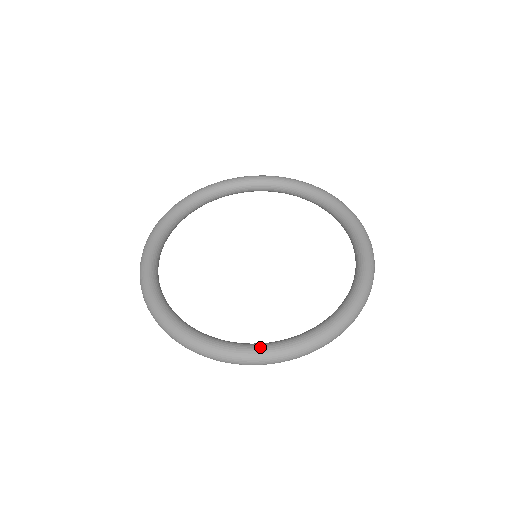
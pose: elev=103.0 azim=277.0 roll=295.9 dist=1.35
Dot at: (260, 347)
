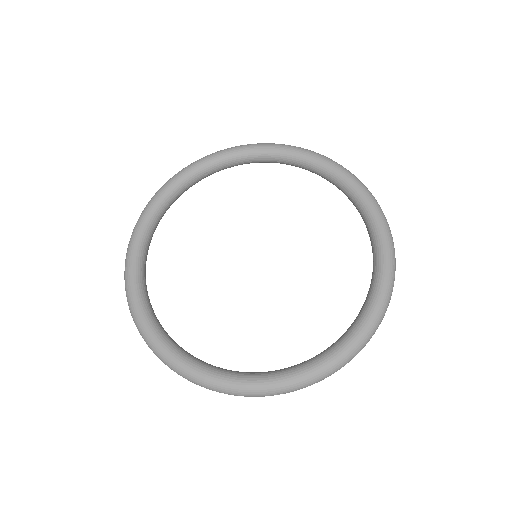
Dot at: (182, 360)
